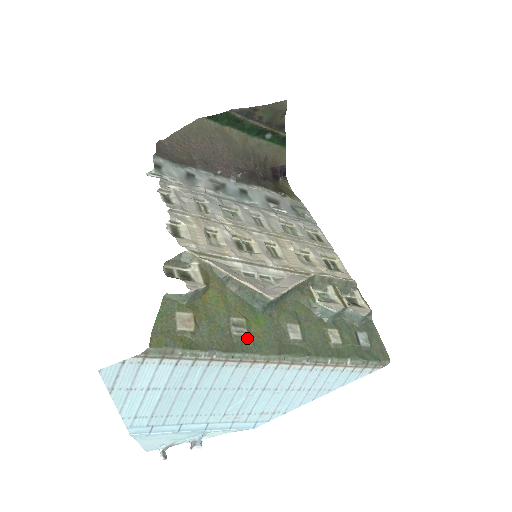
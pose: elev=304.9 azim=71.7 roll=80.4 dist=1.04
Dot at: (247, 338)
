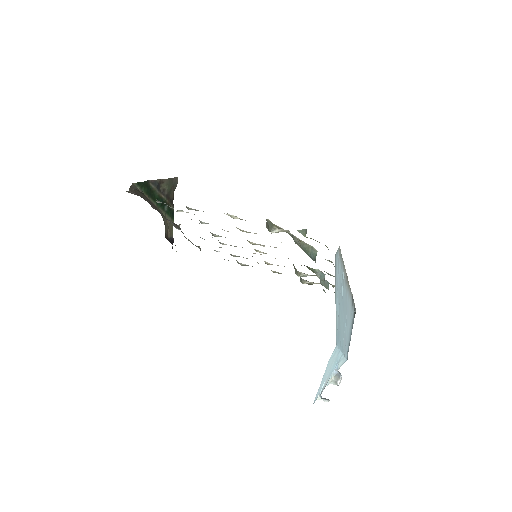
Dot at: occluded
